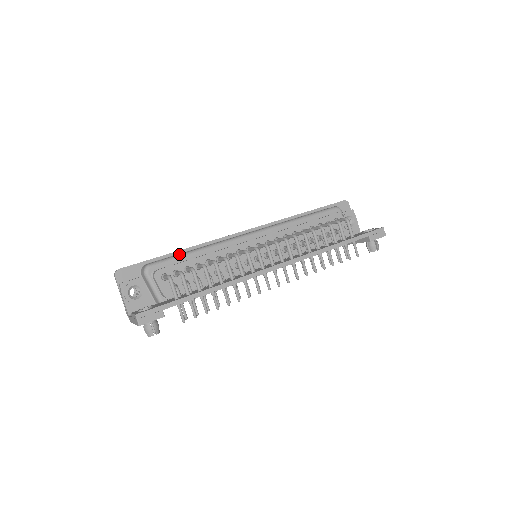
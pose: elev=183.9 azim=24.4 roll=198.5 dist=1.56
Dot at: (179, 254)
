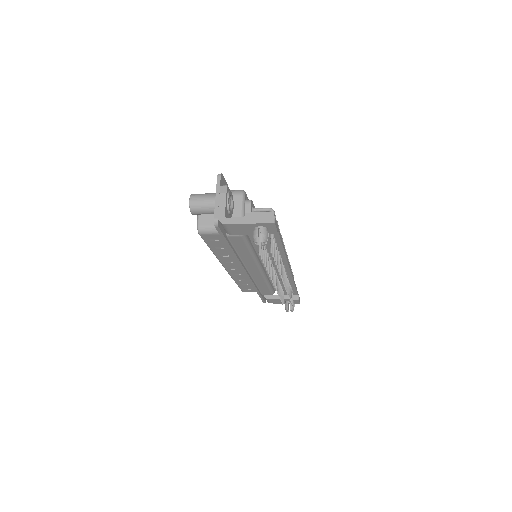
Dot at: occluded
